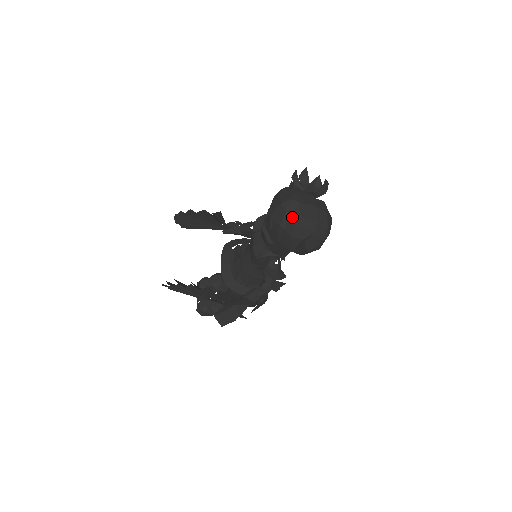
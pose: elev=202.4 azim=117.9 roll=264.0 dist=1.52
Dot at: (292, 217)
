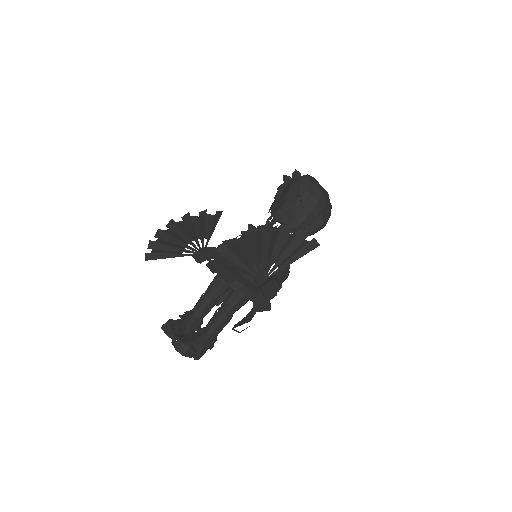
Dot at: (316, 185)
